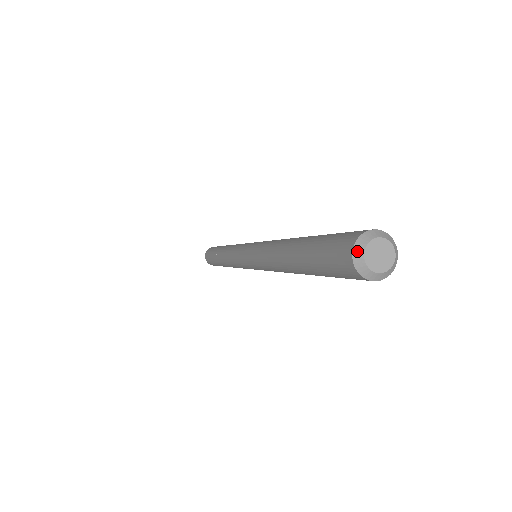
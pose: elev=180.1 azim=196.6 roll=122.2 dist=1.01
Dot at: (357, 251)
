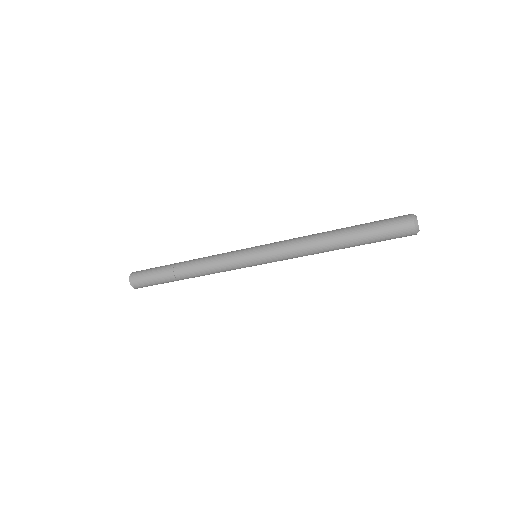
Dot at: (414, 216)
